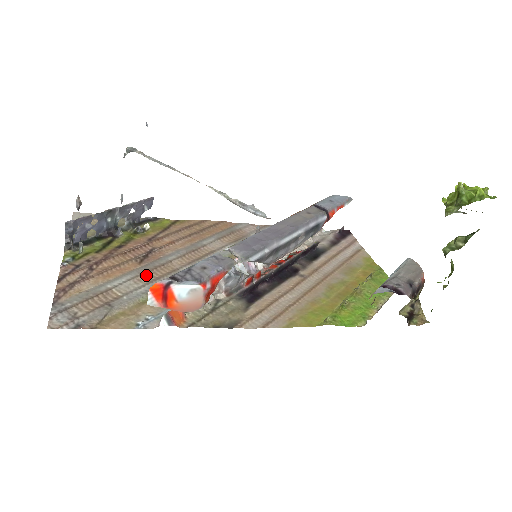
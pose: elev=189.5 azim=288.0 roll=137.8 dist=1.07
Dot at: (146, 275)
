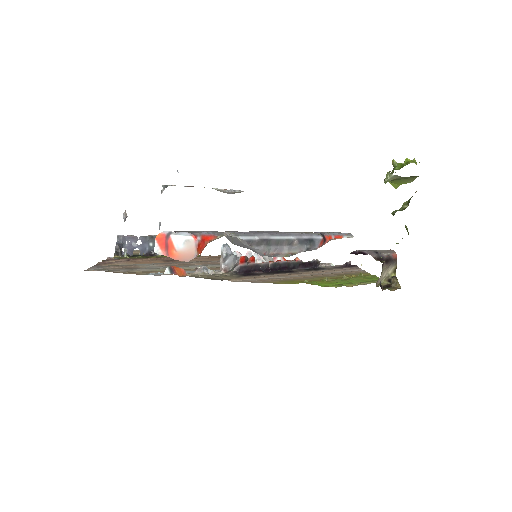
Dot at: (167, 265)
